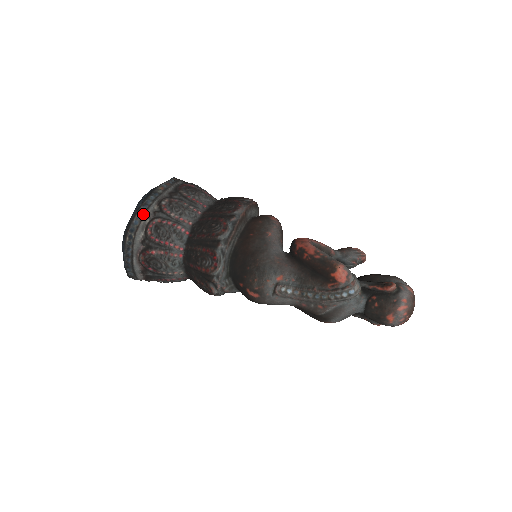
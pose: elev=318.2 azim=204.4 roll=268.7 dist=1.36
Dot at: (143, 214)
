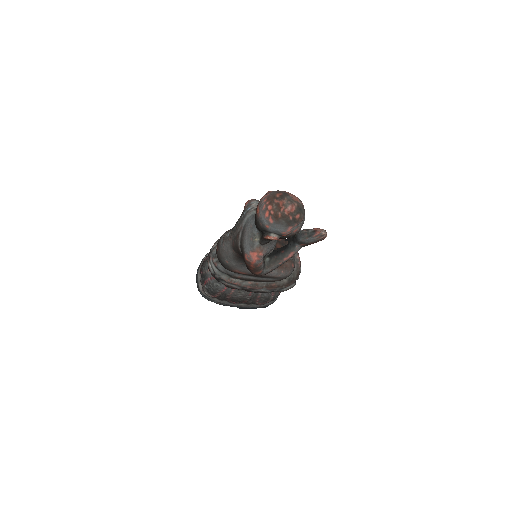
Dot at: occluded
